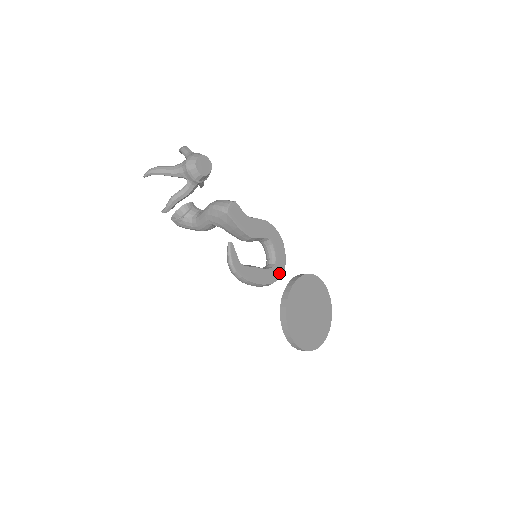
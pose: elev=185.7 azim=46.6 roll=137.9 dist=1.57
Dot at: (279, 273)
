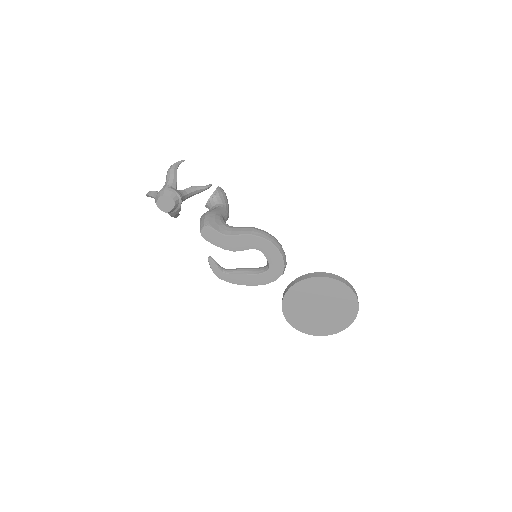
Dot at: (275, 276)
